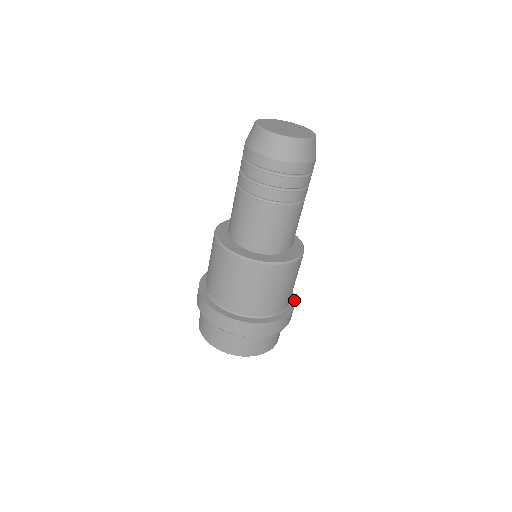
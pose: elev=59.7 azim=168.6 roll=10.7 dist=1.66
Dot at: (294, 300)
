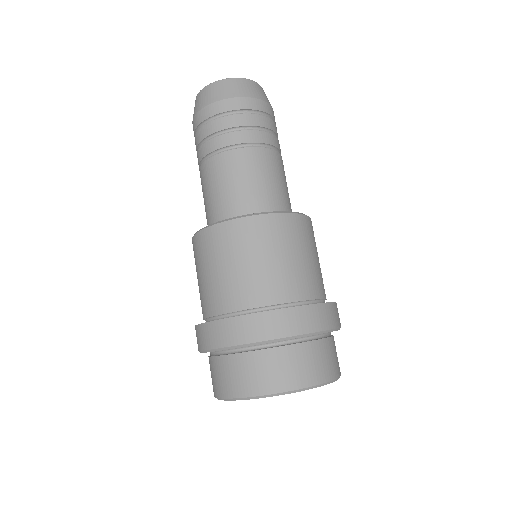
Dot at: (310, 304)
